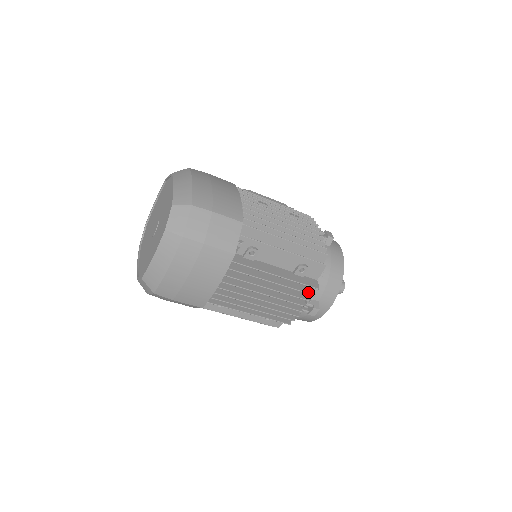
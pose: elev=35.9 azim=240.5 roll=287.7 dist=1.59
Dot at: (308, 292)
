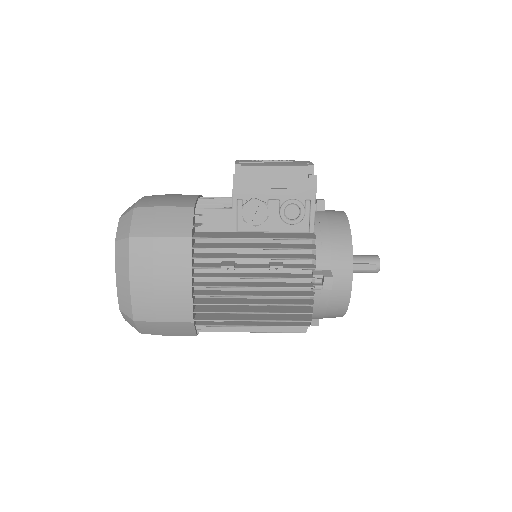
Dot at: occluded
